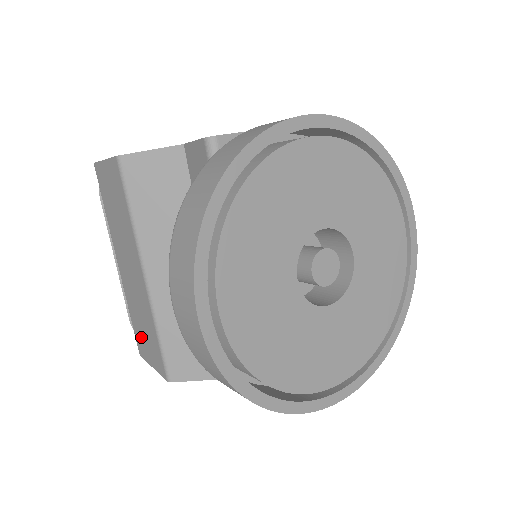
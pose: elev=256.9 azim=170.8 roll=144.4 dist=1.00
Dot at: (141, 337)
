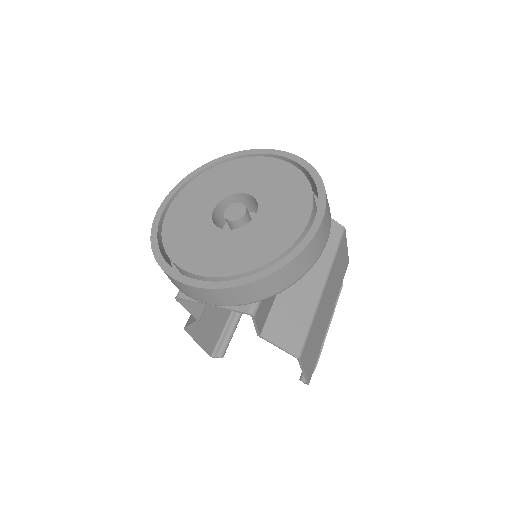
Dot at: (210, 331)
